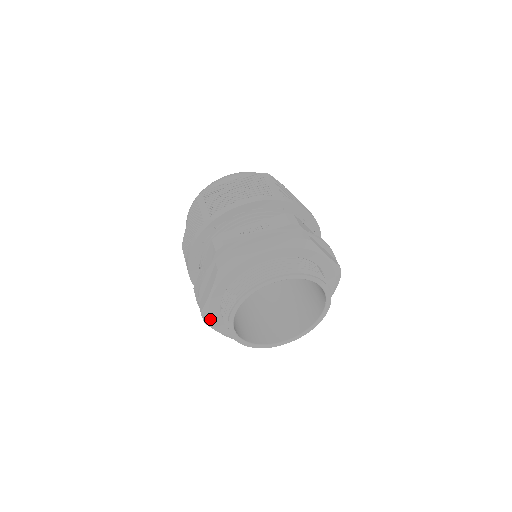
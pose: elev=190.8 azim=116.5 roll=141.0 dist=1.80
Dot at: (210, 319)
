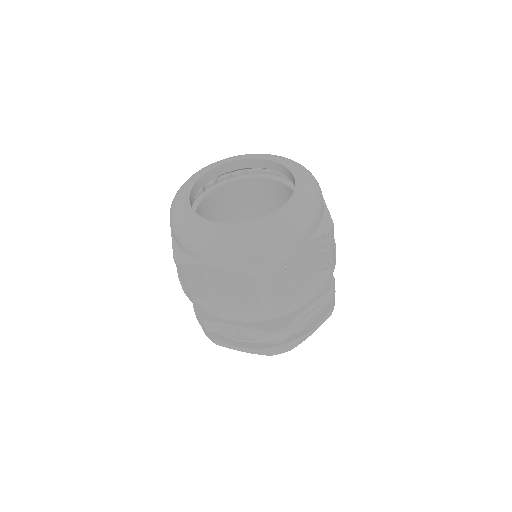
Dot at: occluded
